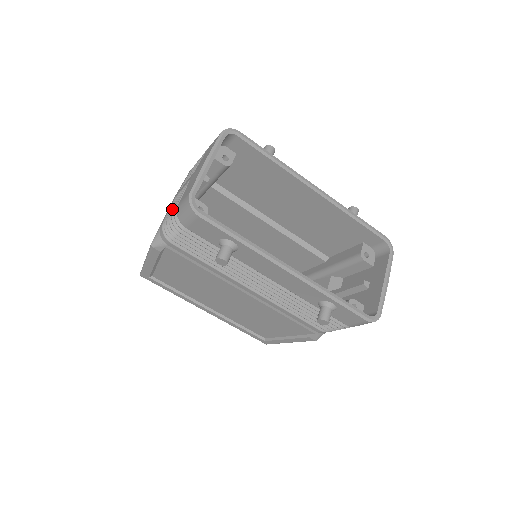
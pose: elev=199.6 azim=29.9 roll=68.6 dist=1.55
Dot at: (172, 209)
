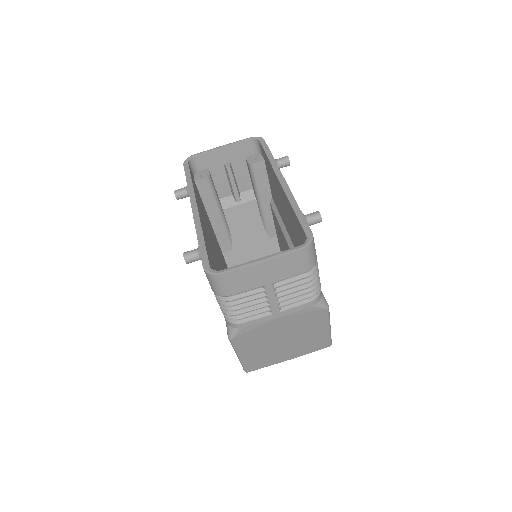
Dot at: occluded
